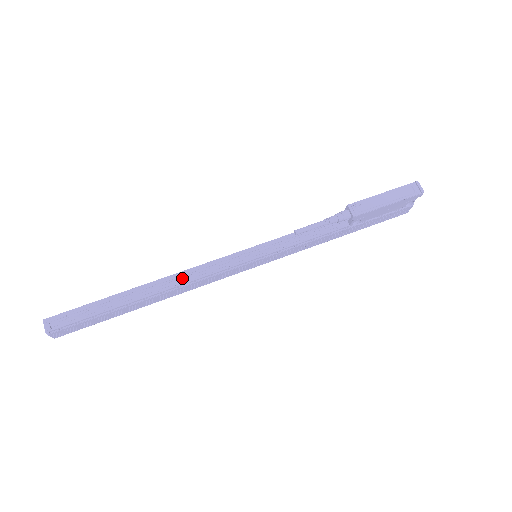
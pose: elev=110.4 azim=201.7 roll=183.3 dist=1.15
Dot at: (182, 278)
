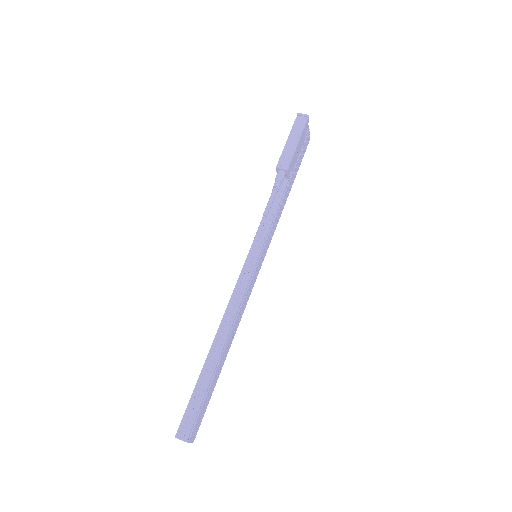
Dot at: (229, 316)
